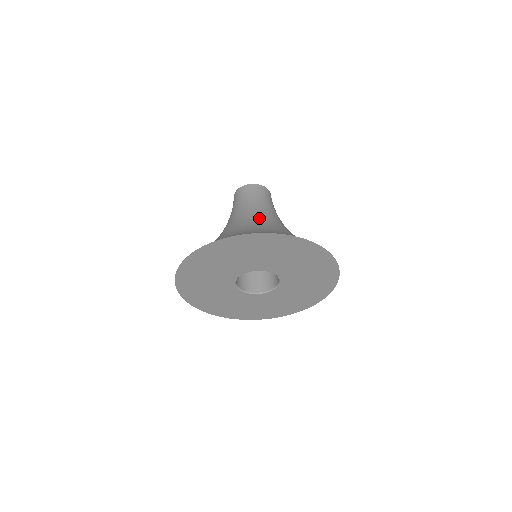
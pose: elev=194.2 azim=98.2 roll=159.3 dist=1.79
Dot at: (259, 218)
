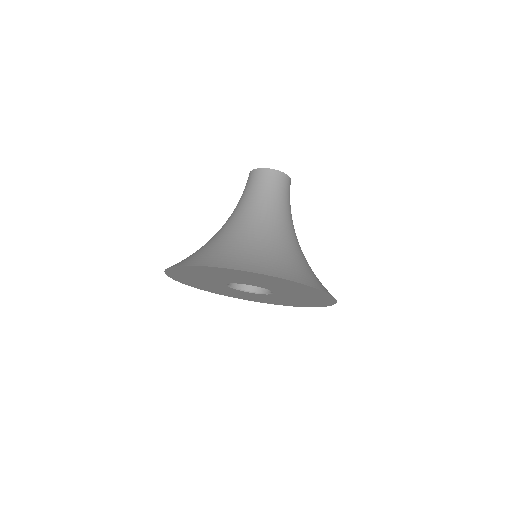
Dot at: (273, 228)
